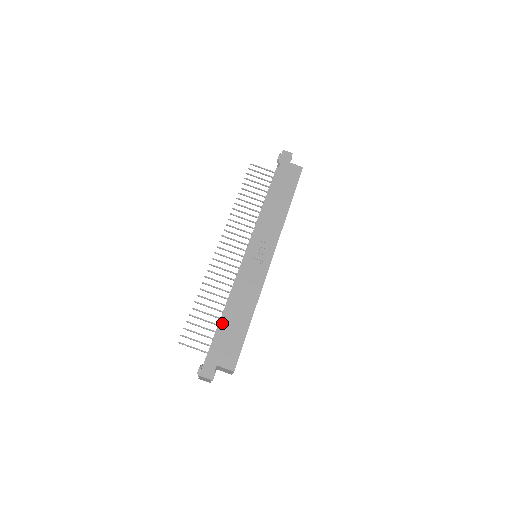
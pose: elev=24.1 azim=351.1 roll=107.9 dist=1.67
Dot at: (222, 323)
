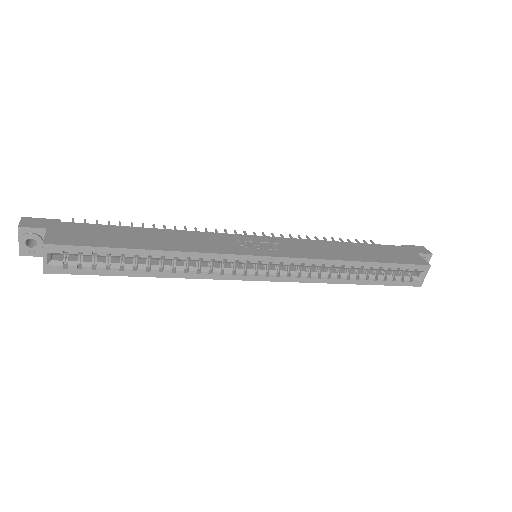
Dot at: (122, 226)
